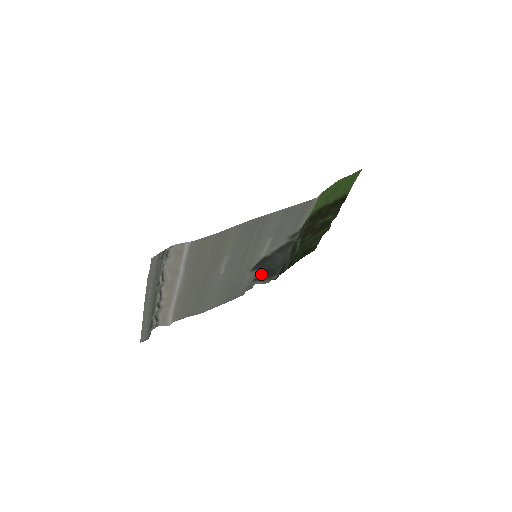
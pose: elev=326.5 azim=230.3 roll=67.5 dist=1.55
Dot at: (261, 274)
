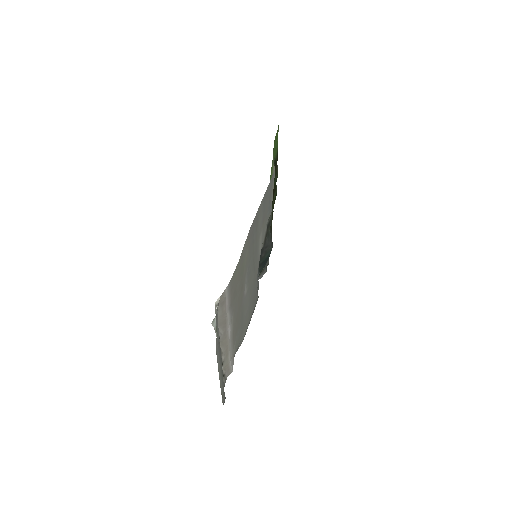
Dot at: (261, 268)
